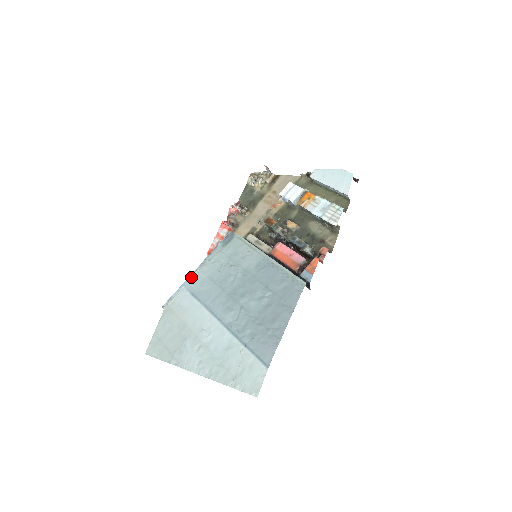
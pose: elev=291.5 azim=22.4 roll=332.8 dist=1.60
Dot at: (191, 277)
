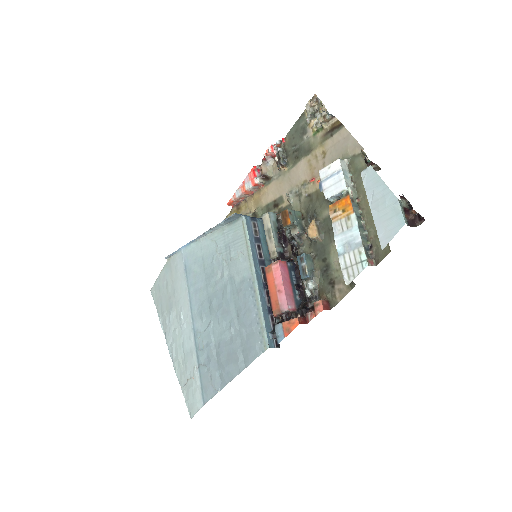
Dot at: (190, 244)
